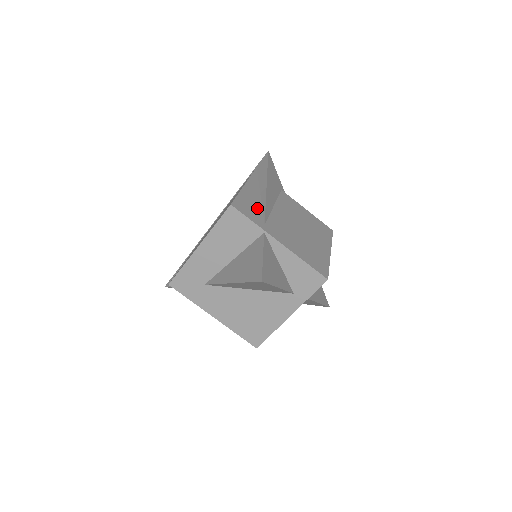
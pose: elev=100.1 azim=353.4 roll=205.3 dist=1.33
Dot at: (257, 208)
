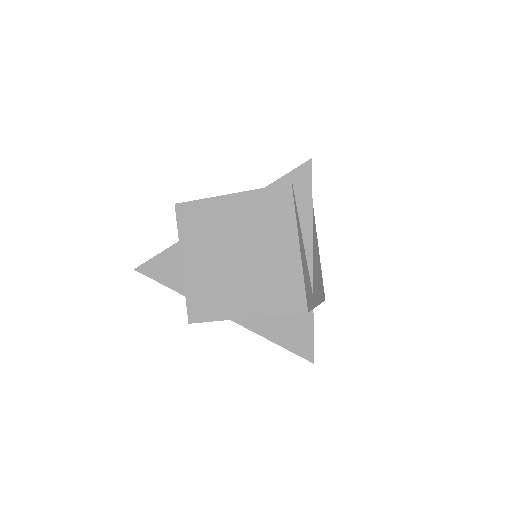
Dot at: (308, 277)
